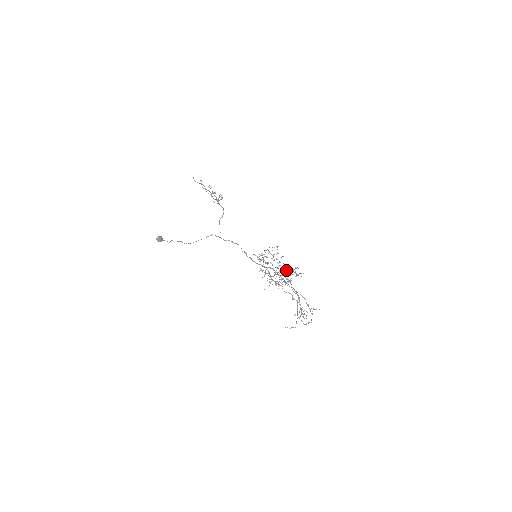
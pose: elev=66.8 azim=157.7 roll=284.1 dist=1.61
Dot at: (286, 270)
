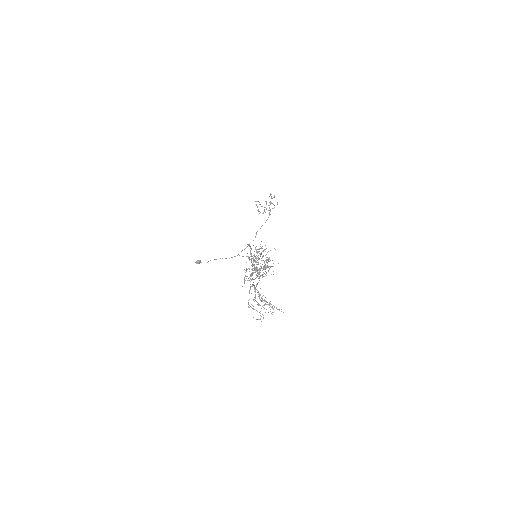
Dot at: (254, 265)
